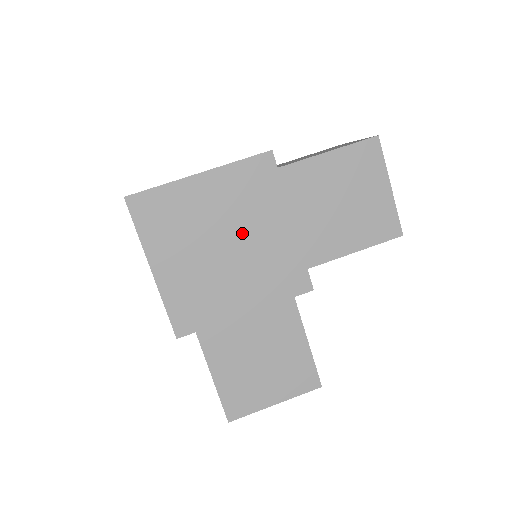
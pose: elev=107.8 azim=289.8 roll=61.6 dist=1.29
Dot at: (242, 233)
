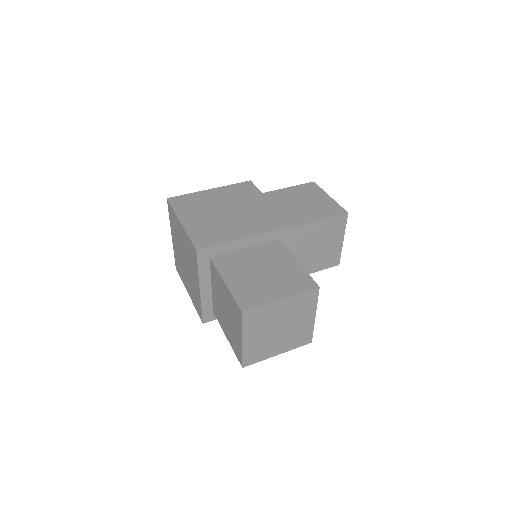
Dot at: (238, 207)
